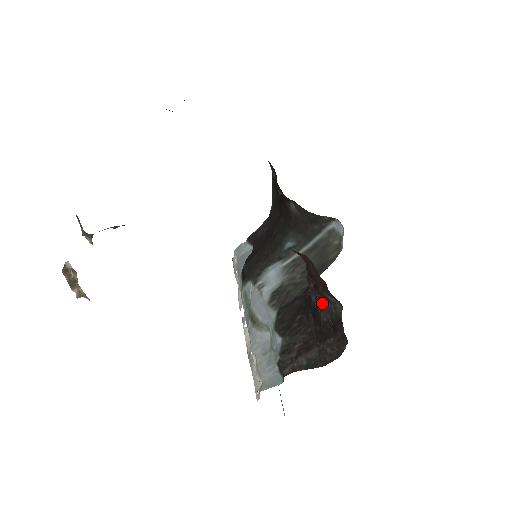
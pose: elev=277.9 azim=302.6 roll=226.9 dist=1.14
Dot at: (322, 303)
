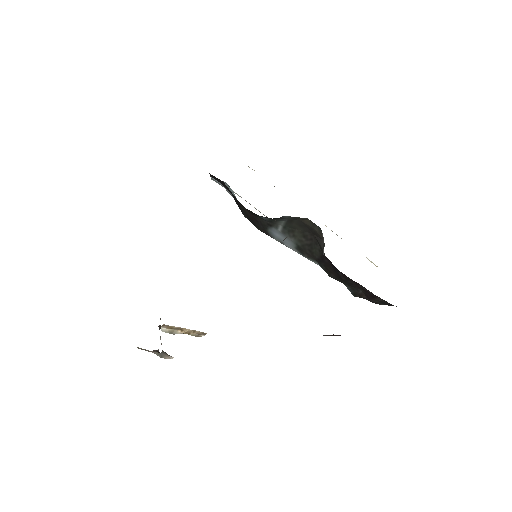
Dot at: occluded
